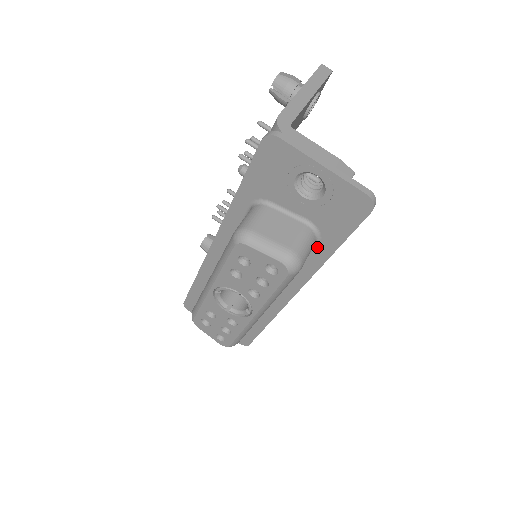
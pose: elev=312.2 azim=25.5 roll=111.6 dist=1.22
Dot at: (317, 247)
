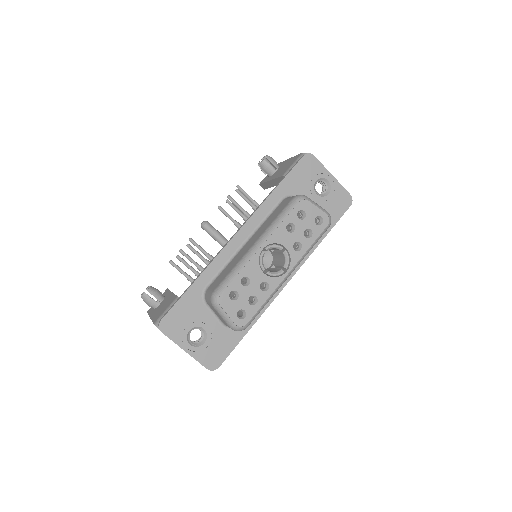
Dot at: occluded
